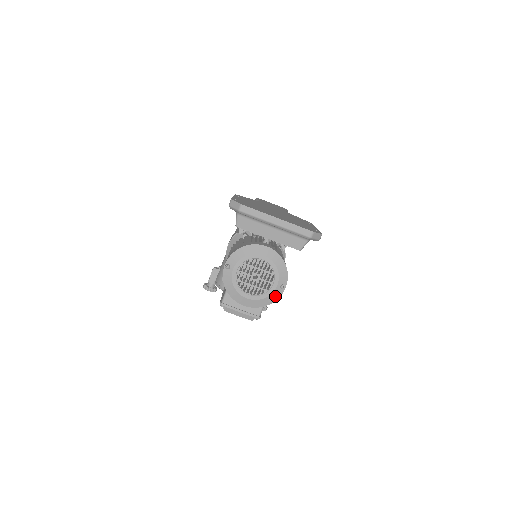
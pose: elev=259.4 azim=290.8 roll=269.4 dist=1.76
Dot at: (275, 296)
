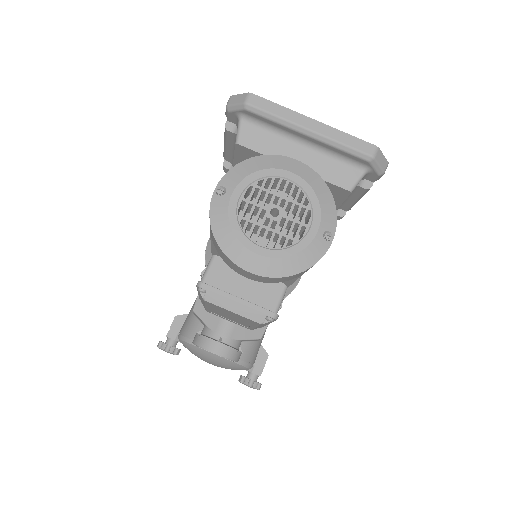
Dot at: (313, 254)
